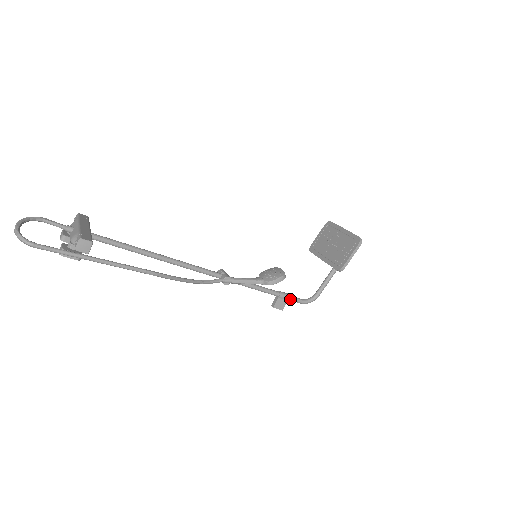
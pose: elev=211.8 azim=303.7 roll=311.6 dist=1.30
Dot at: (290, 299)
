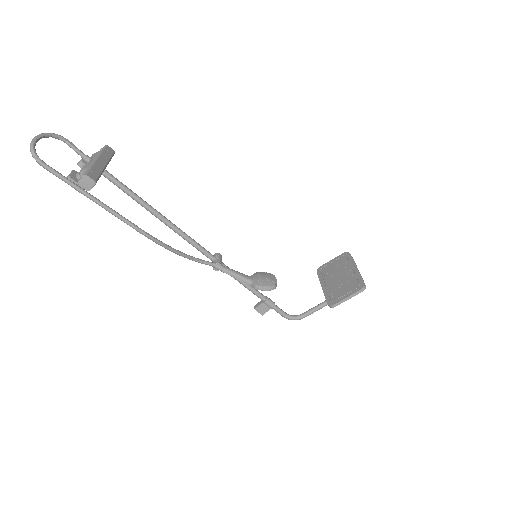
Dot at: (274, 308)
